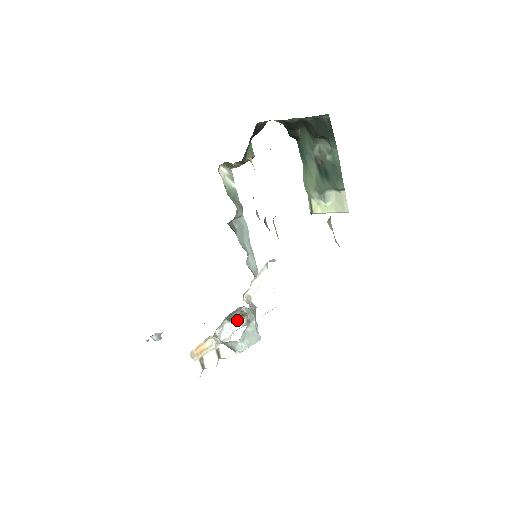
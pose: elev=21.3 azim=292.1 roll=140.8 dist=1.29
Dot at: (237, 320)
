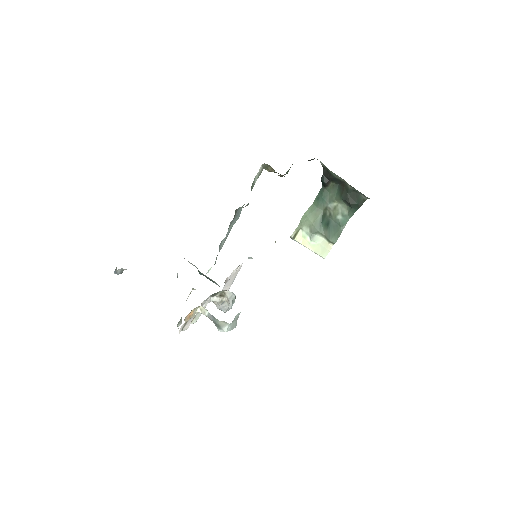
Dot at: (213, 296)
